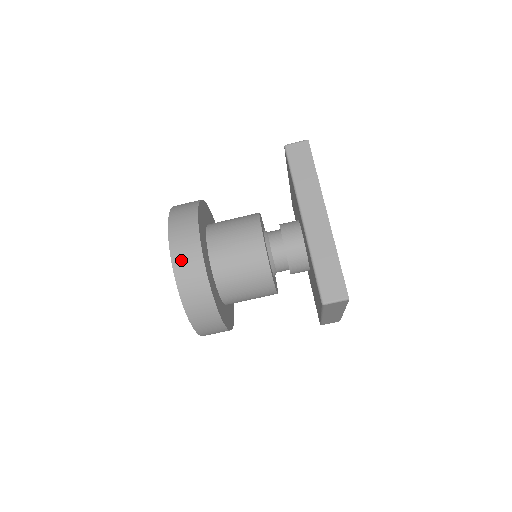
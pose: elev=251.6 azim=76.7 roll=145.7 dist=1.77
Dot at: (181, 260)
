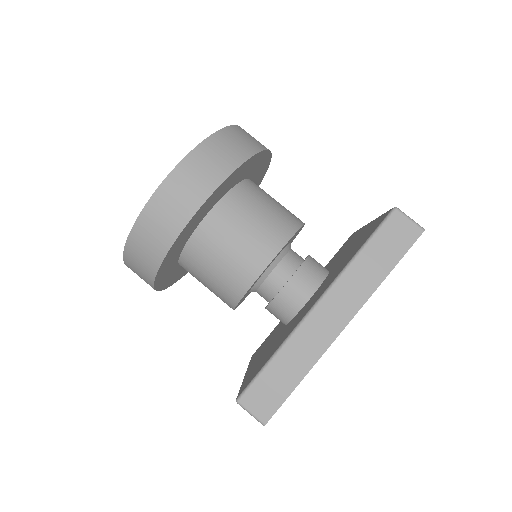
Dot at: occluded
